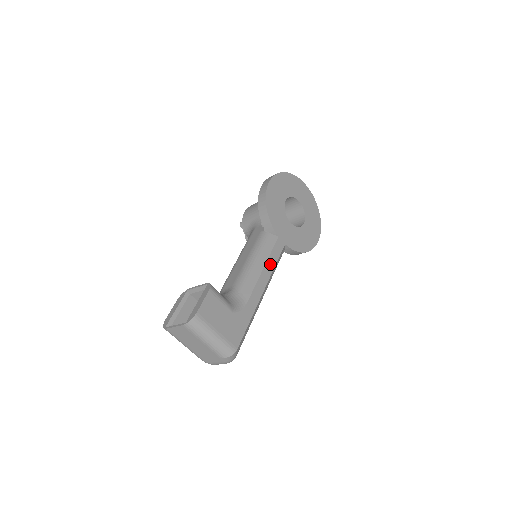
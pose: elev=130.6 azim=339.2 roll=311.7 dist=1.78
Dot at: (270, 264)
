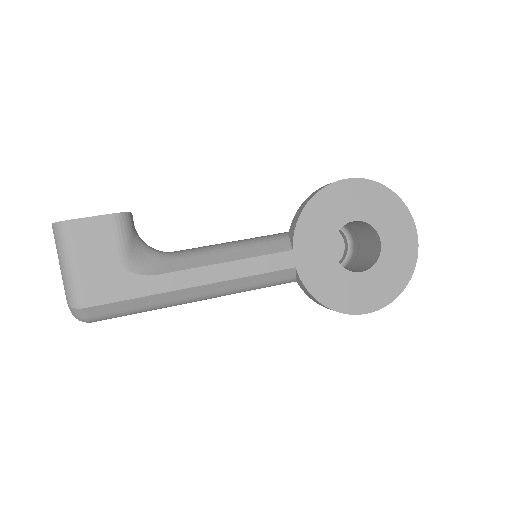
Dot at: (243, 267)
